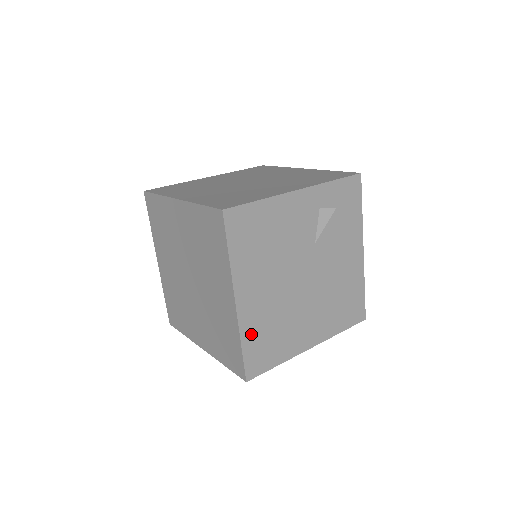
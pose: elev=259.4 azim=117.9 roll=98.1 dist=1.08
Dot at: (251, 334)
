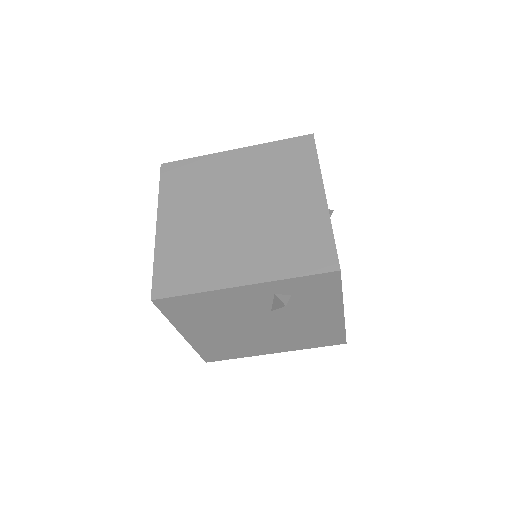
Dot at: (204, 347)
